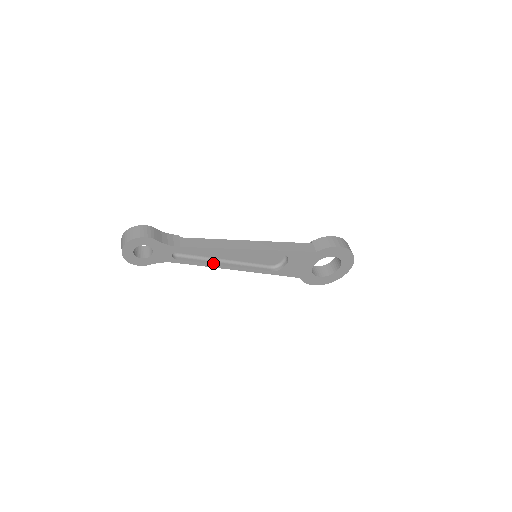
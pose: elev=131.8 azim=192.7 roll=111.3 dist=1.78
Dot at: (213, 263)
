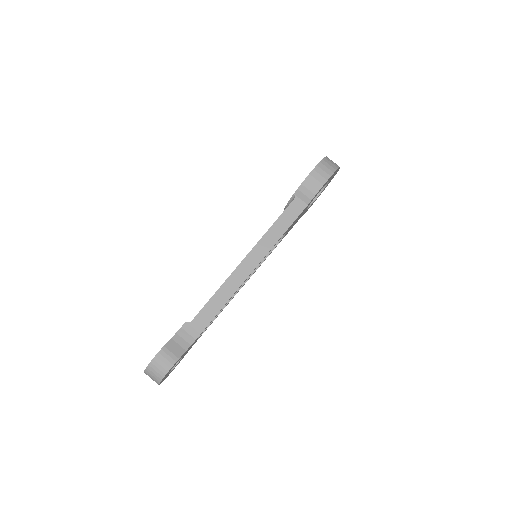
Dot at: (228, 301)
